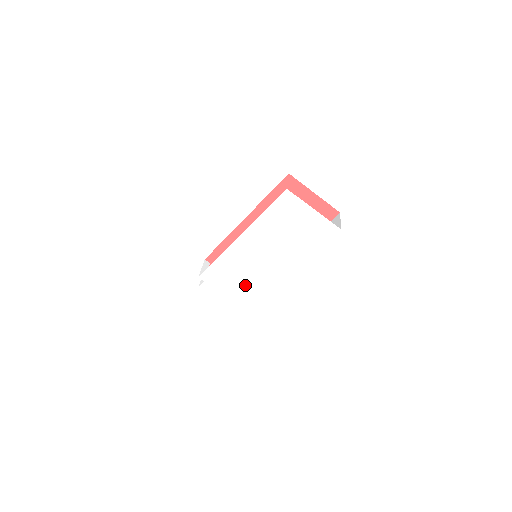
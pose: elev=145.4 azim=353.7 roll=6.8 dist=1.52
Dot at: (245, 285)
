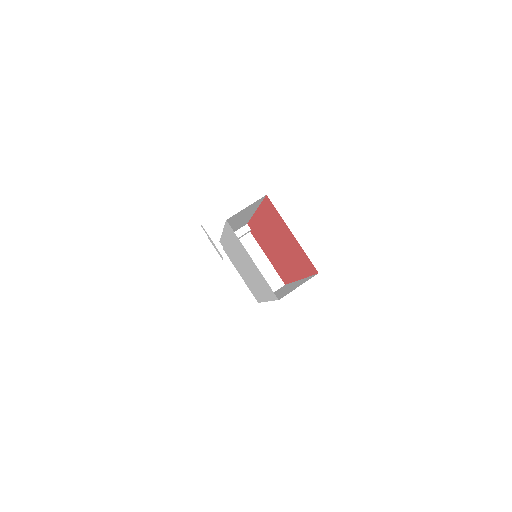
Dot at: (245, 276)
